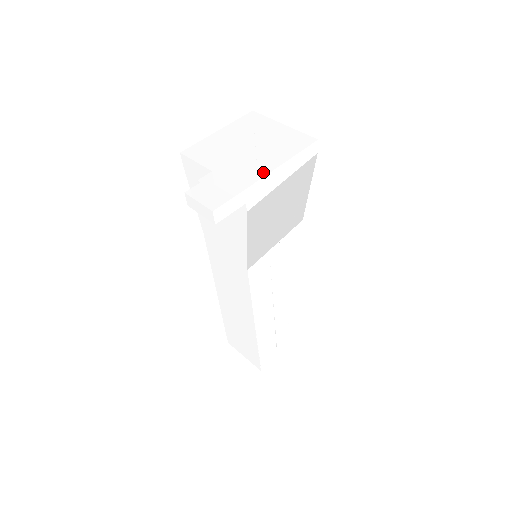
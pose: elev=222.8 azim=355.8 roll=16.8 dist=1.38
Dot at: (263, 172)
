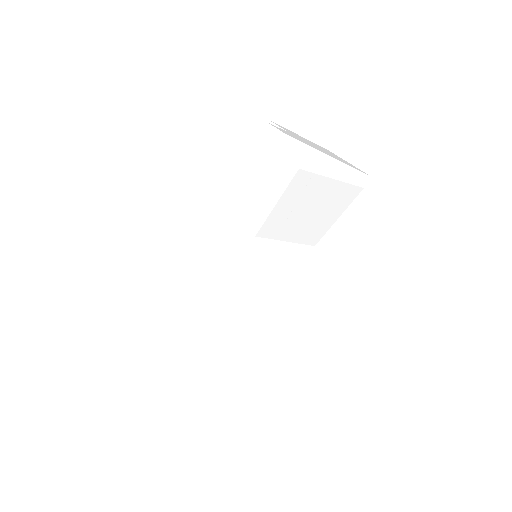
Dot at: (327, 154)
